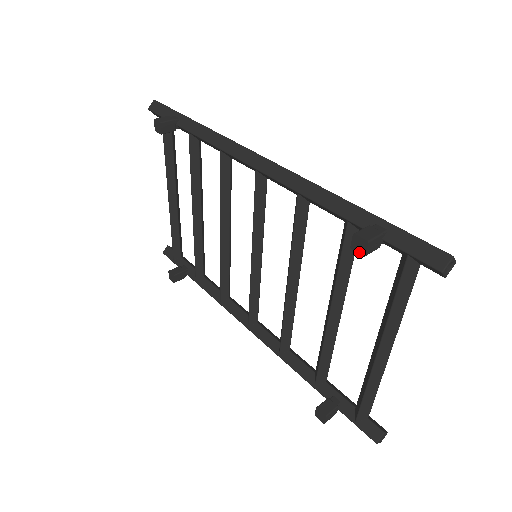
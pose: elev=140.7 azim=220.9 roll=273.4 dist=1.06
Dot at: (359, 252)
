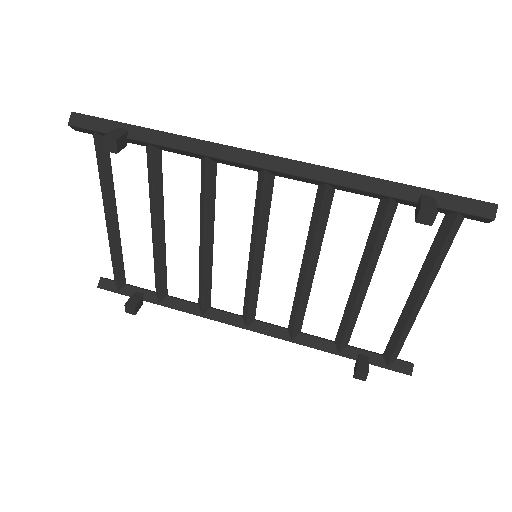
Dot at: (426, 223)
